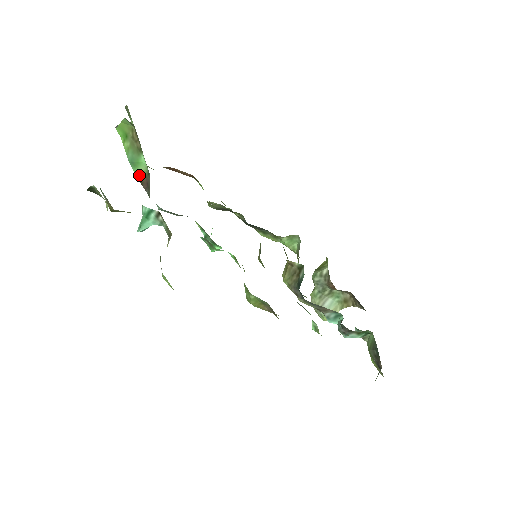
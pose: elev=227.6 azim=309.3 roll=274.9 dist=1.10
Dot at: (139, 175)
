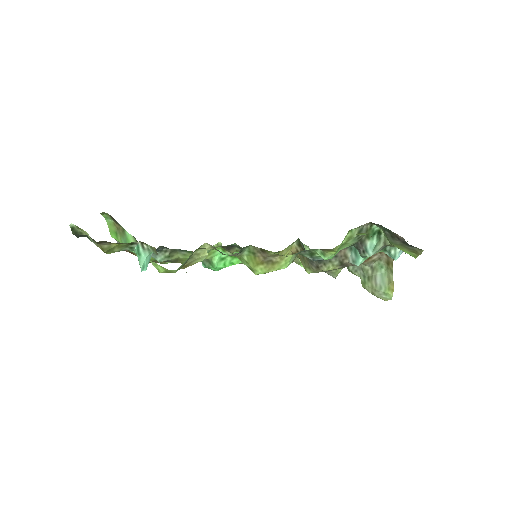
Dot at: occluded
